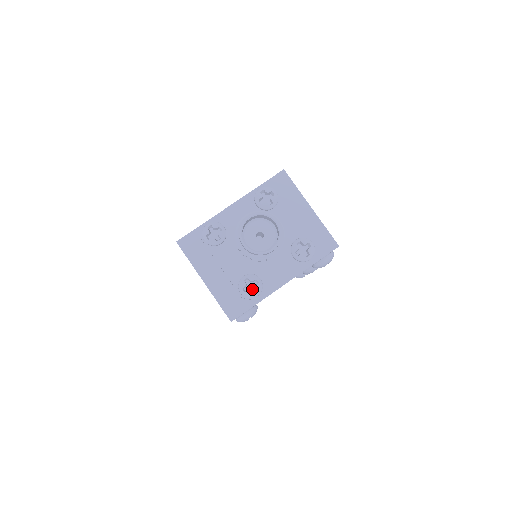
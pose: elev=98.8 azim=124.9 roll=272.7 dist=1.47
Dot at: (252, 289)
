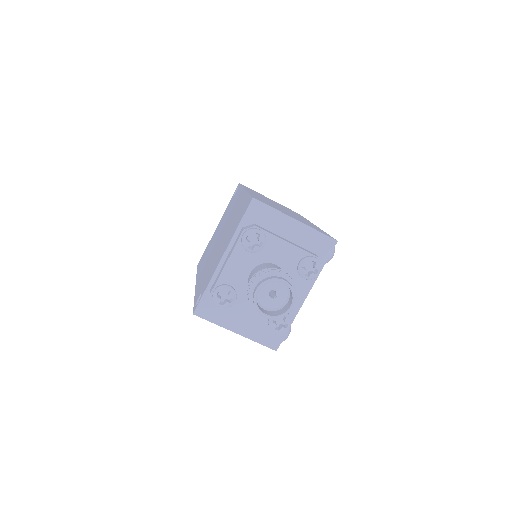
Dot at: (282, 323)
